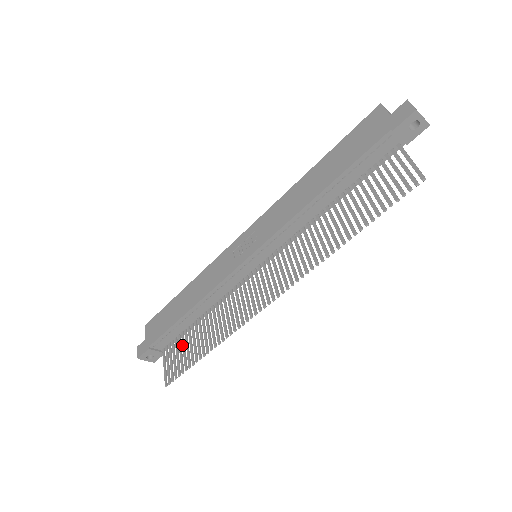
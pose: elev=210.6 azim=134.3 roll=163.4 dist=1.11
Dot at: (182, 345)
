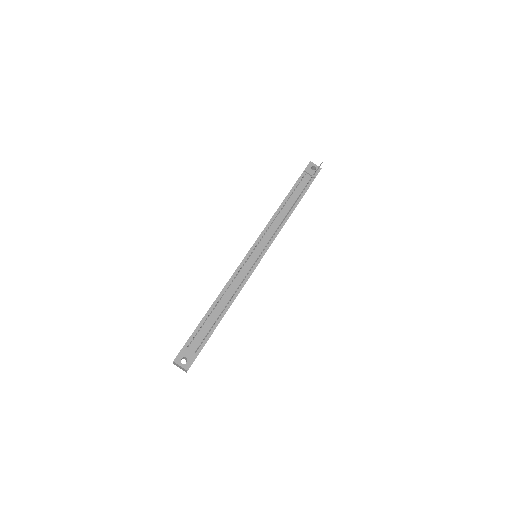
Dot at: occluded
